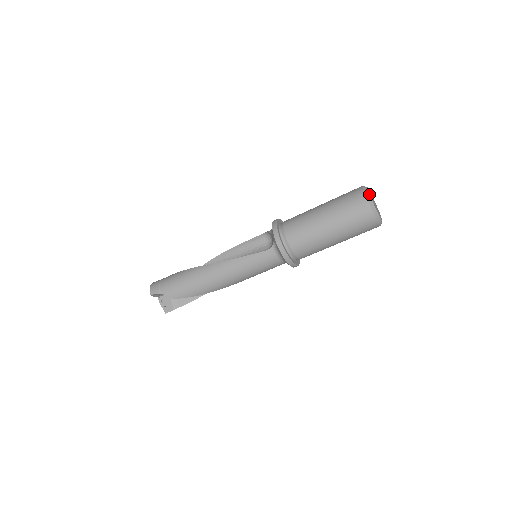
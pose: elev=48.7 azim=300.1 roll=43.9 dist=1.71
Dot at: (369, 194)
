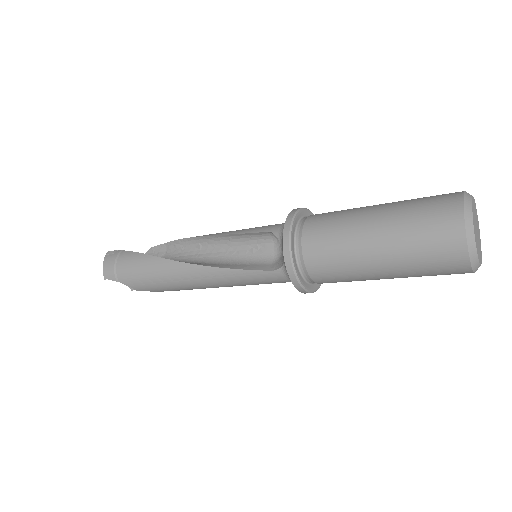
Dot at: (473, 231)
